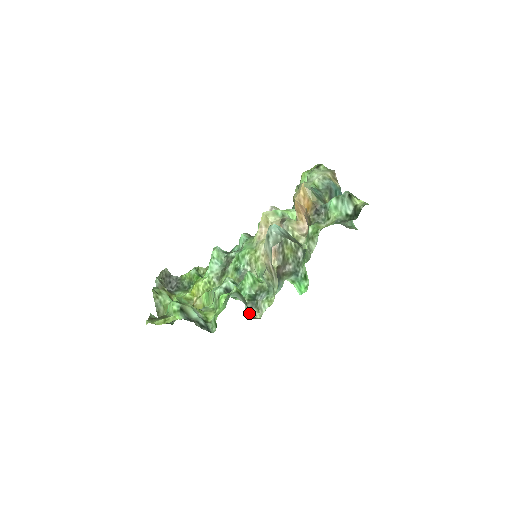
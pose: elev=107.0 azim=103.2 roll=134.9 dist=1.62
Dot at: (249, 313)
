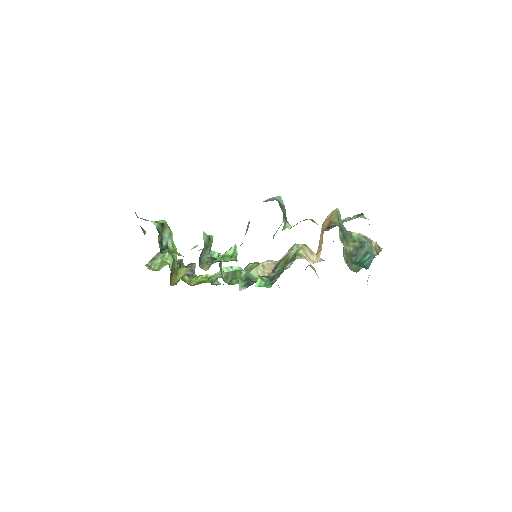
Dot at: (202, 263)
